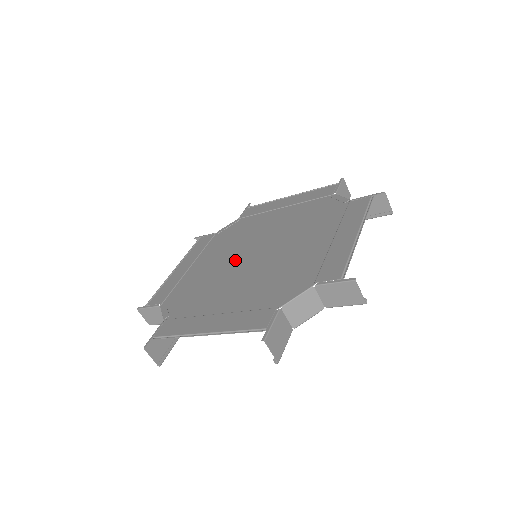
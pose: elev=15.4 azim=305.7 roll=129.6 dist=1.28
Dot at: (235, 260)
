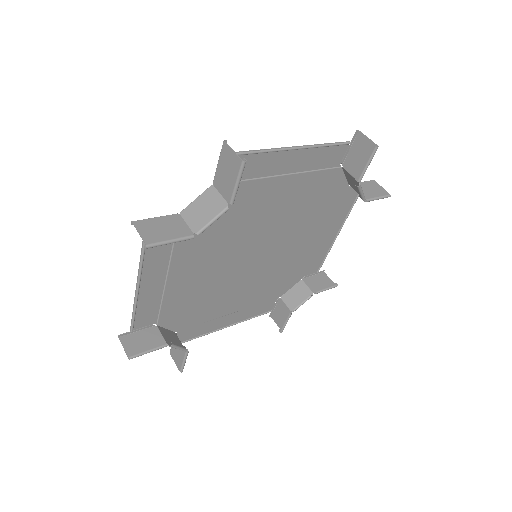
Dot at: (243, 271)
